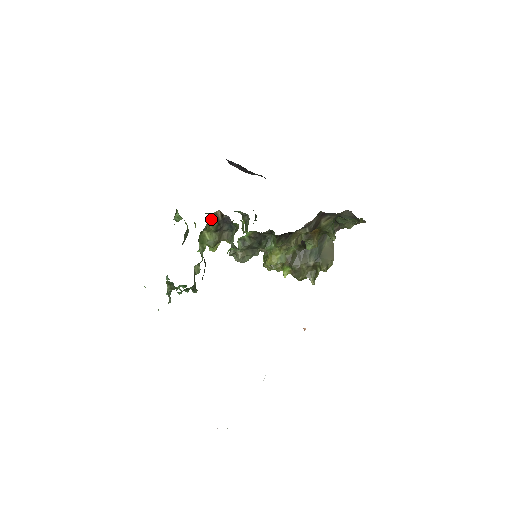
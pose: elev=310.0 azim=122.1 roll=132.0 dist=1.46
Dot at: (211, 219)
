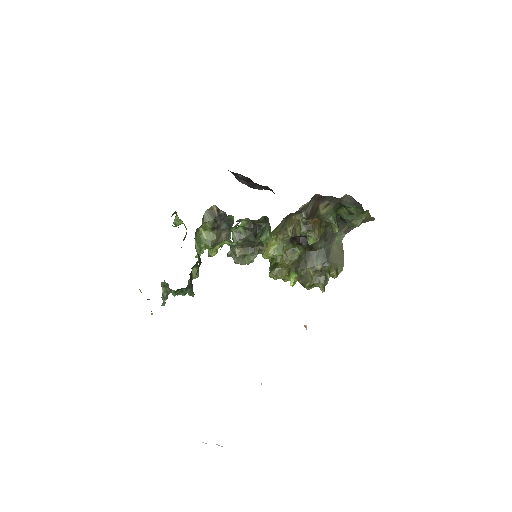
Dot at: (207, 215)
